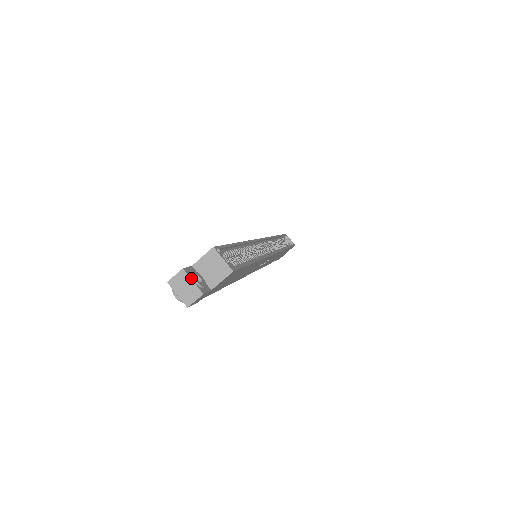
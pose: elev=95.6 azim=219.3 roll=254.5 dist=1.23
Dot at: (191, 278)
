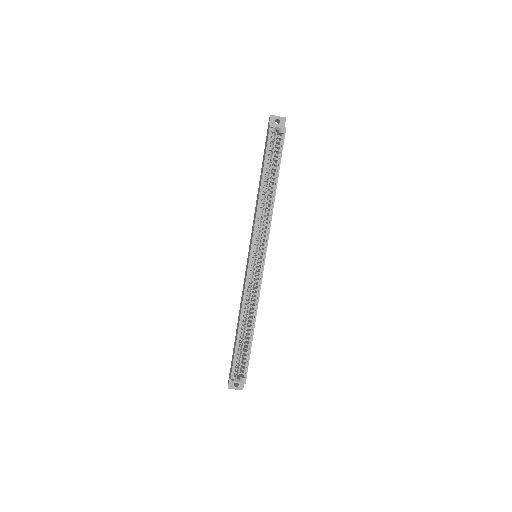
Dot at: occluded
